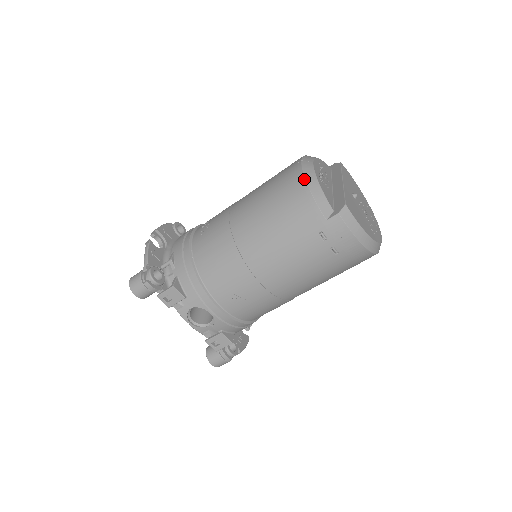
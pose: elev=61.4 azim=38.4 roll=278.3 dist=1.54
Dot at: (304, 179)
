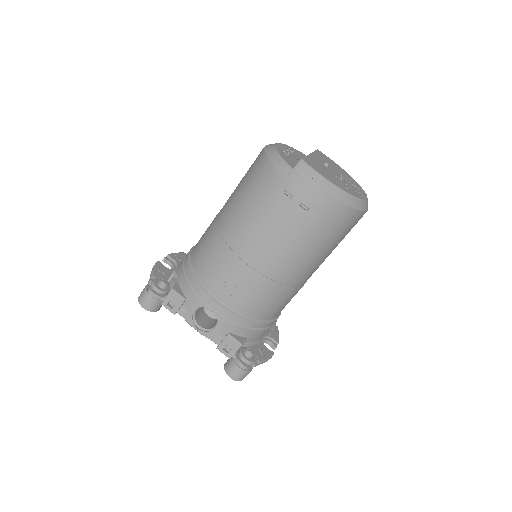
Dot at: (264, 153)
